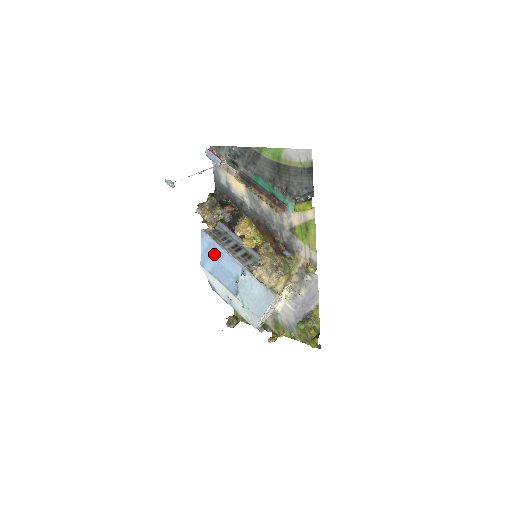
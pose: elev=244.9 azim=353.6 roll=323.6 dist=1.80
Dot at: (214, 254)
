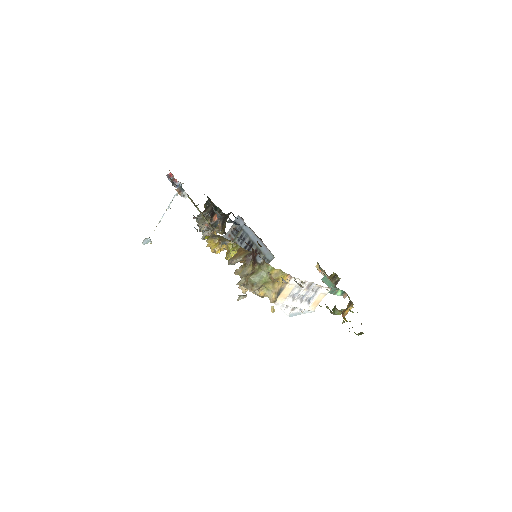
Dot at: occluded
